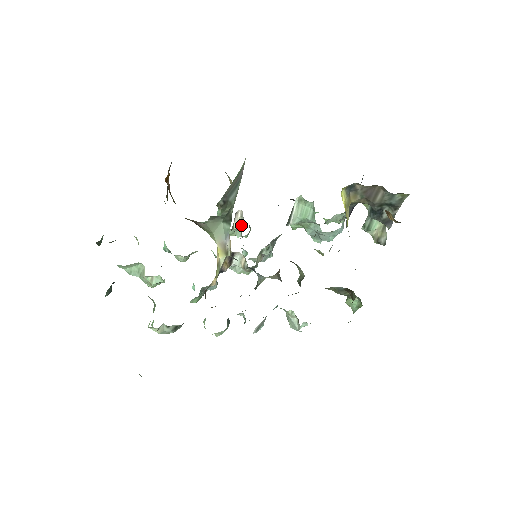
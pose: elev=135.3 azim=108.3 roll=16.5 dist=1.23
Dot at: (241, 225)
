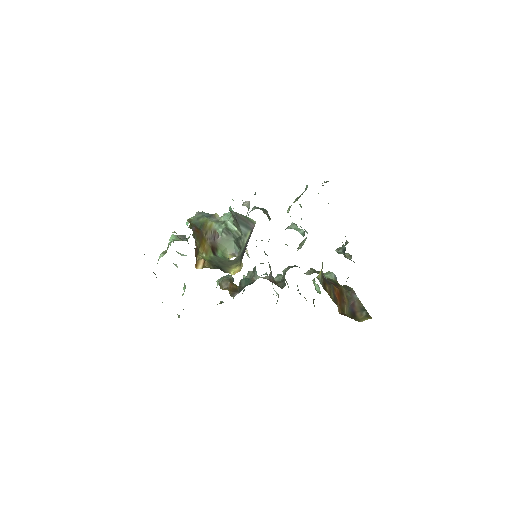
Dot at: (248, 207)
